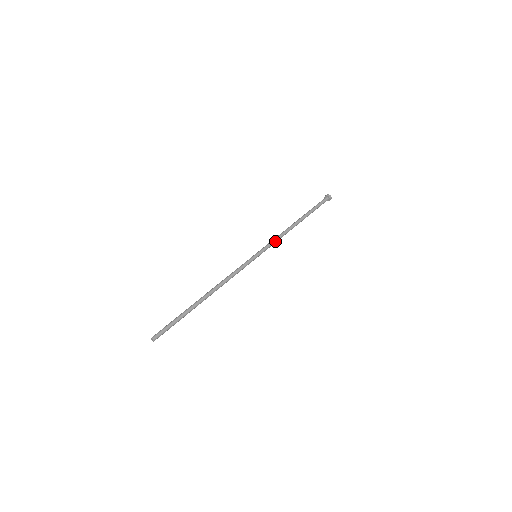
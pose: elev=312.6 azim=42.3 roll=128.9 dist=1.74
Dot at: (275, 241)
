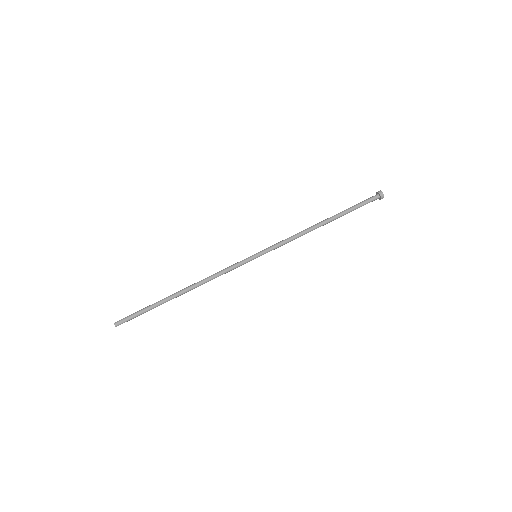
Dot at: (286, 243)
